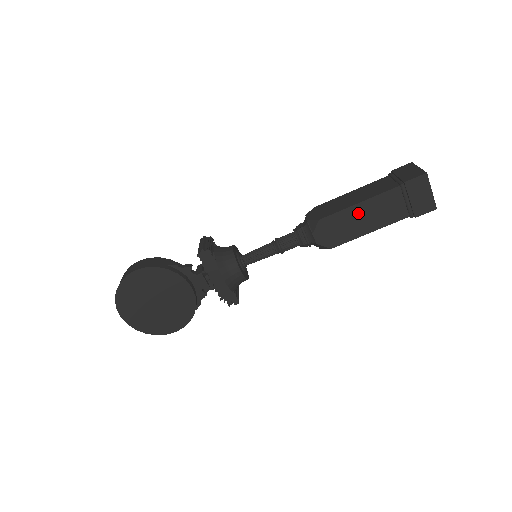
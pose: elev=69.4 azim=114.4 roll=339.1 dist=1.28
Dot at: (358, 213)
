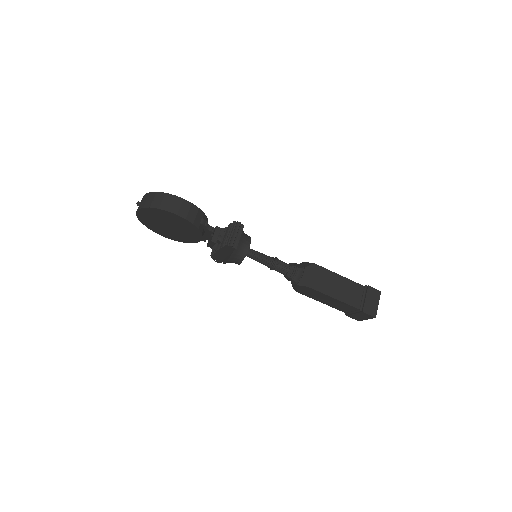
Dot at: (328, 298)
